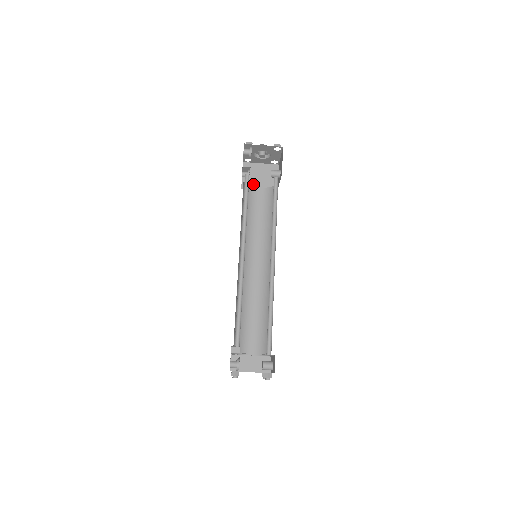
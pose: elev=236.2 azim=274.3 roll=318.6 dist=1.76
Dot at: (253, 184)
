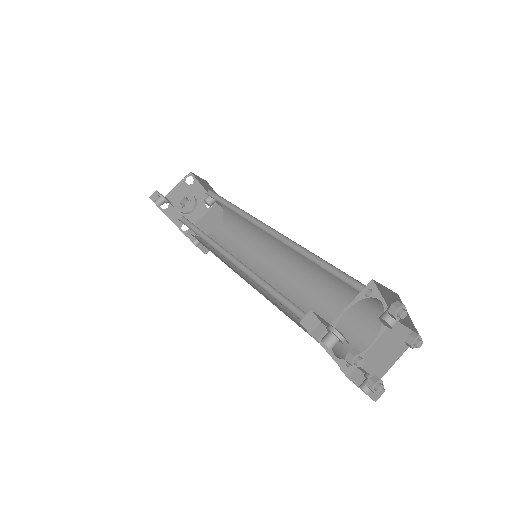
Dot at: occluded
